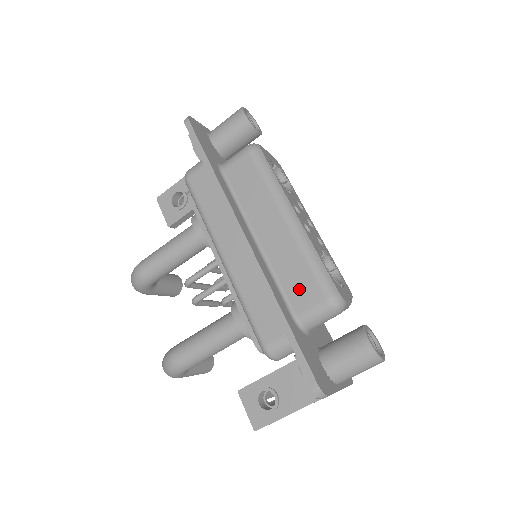
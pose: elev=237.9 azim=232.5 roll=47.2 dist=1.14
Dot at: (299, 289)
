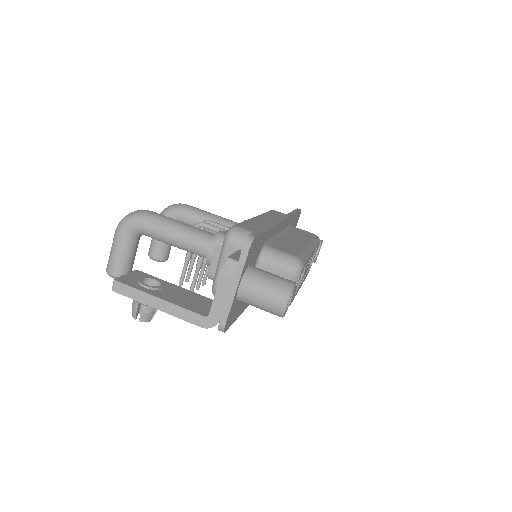
Dot at: (284, 247)
